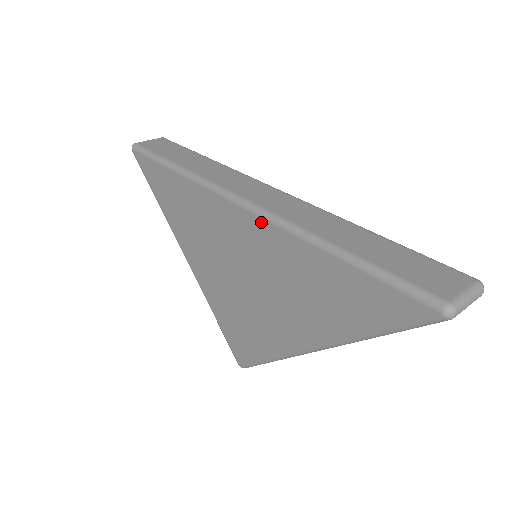
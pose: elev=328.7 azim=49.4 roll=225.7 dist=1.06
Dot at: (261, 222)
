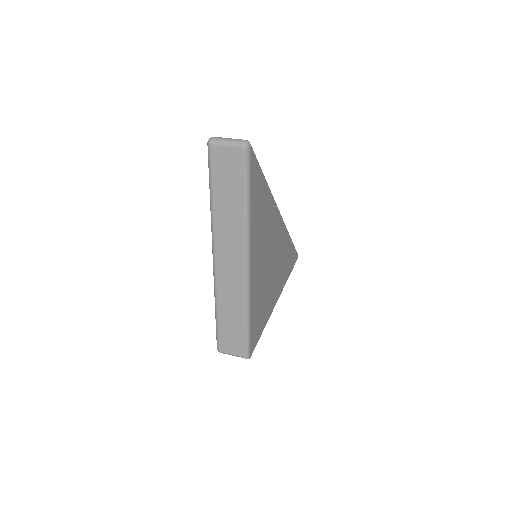
Dot at: occluded
